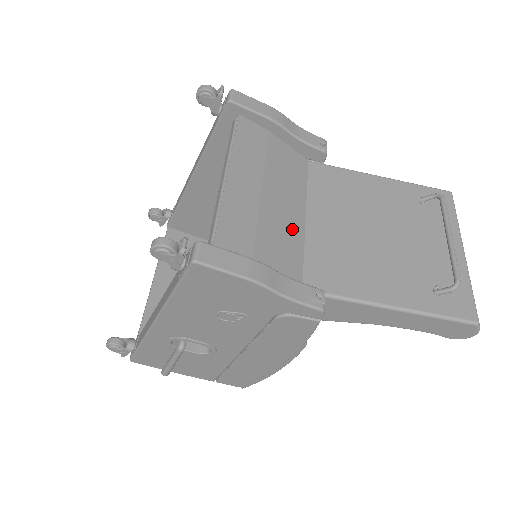
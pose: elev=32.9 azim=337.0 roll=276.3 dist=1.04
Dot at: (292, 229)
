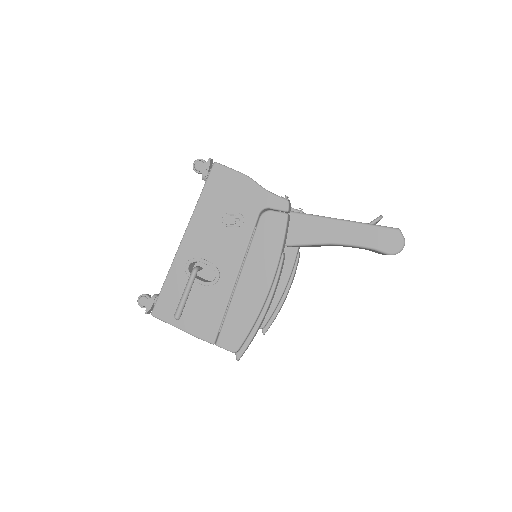
Dot at: occluded
